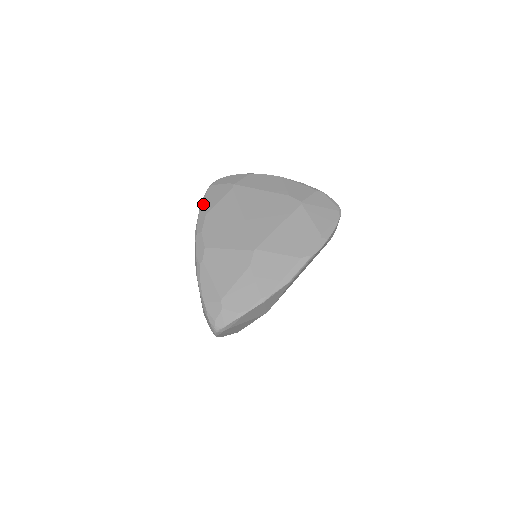
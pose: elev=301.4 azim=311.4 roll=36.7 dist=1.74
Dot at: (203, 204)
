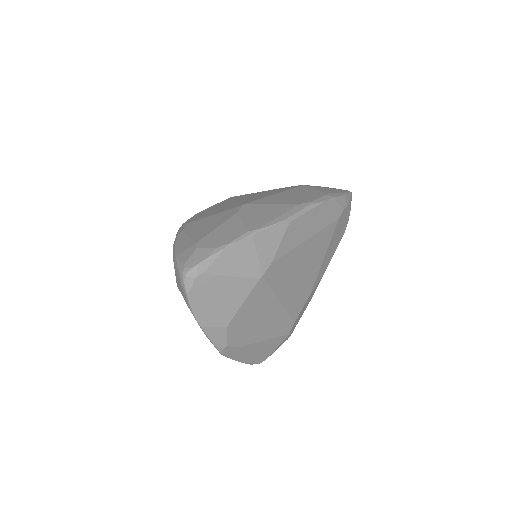
Dot at: occluded
